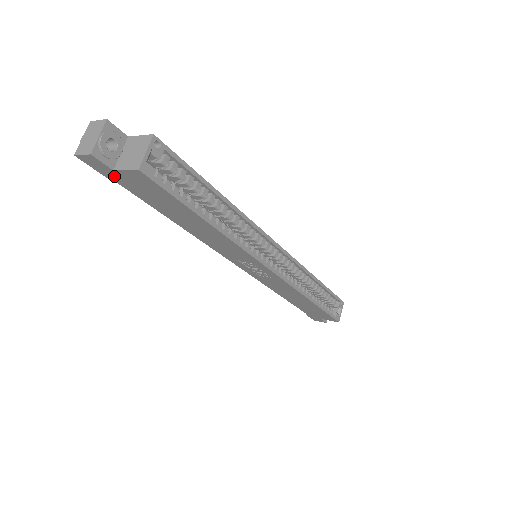
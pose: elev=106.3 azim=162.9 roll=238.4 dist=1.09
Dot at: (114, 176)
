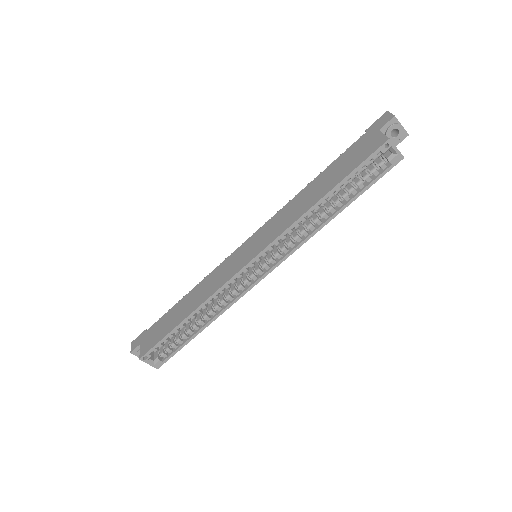
Dot at: occluded
